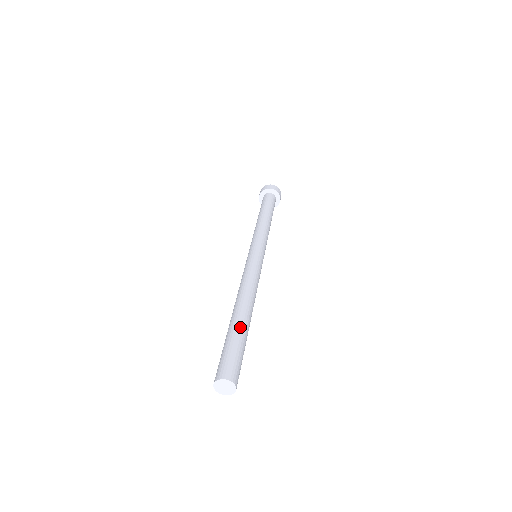
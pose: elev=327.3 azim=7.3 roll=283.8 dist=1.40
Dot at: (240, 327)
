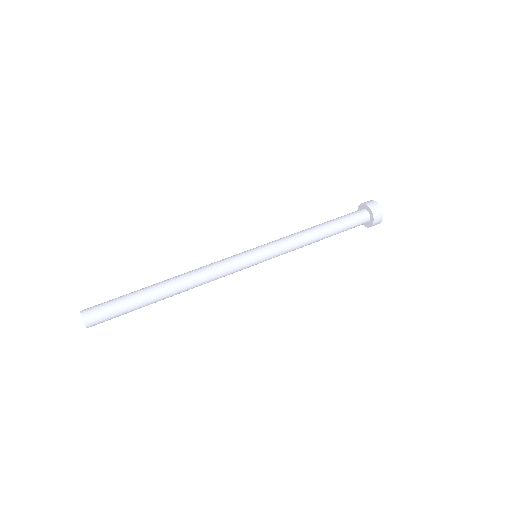
Dot at: (143, 296)
